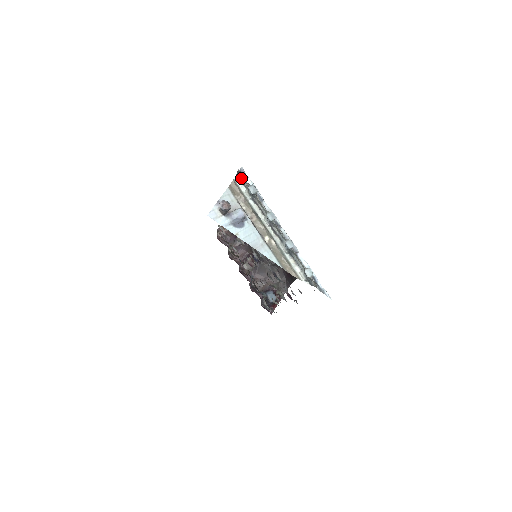
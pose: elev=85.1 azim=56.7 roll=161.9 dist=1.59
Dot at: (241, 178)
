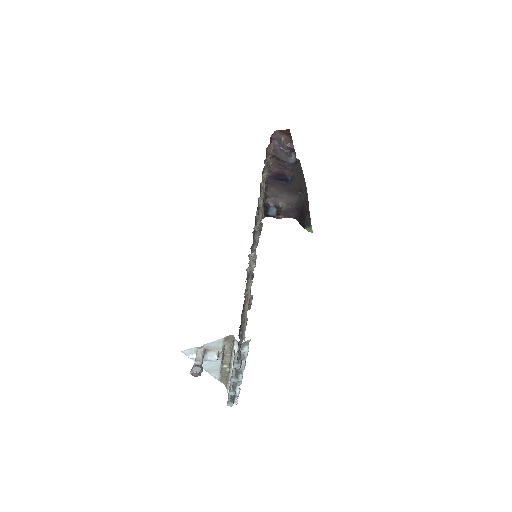
Dot at: occluded
